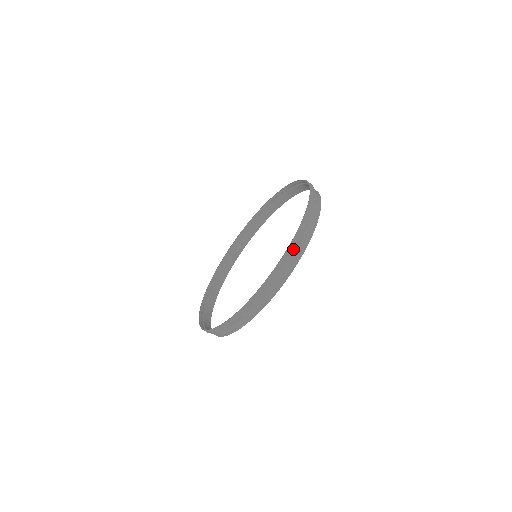
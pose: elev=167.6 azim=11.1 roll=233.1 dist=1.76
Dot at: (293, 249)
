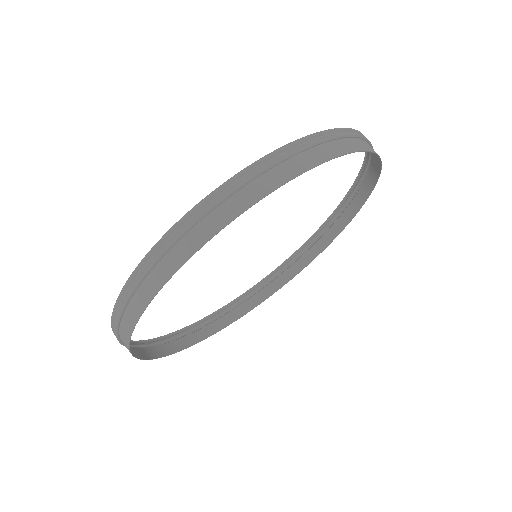
Dot at: (172, 239)
